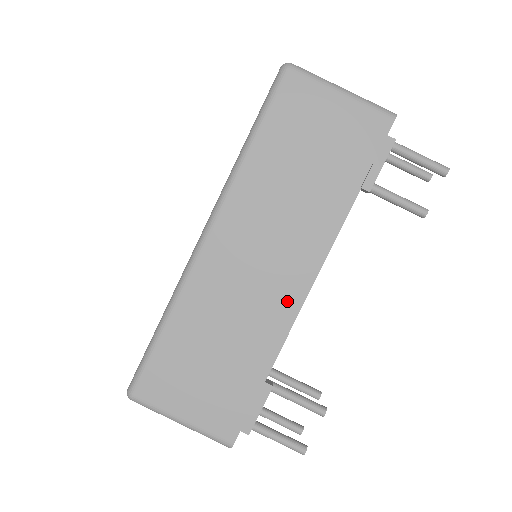
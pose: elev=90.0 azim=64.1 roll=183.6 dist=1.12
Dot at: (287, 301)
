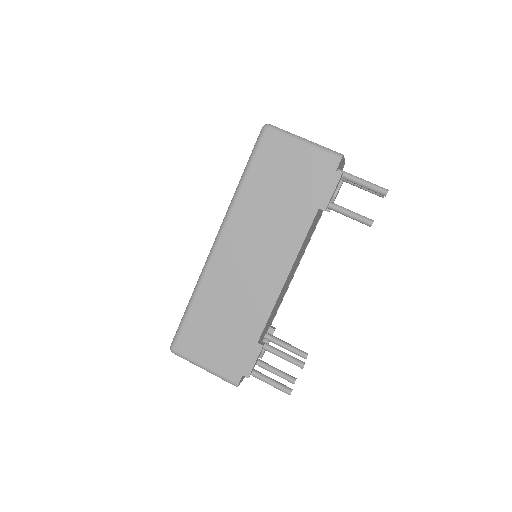
Dot at: (271, 287)
